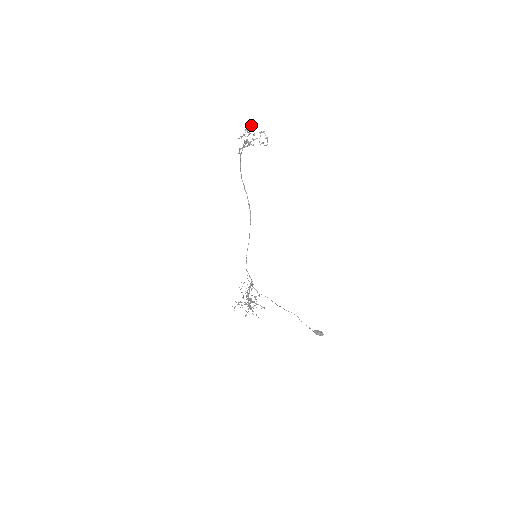
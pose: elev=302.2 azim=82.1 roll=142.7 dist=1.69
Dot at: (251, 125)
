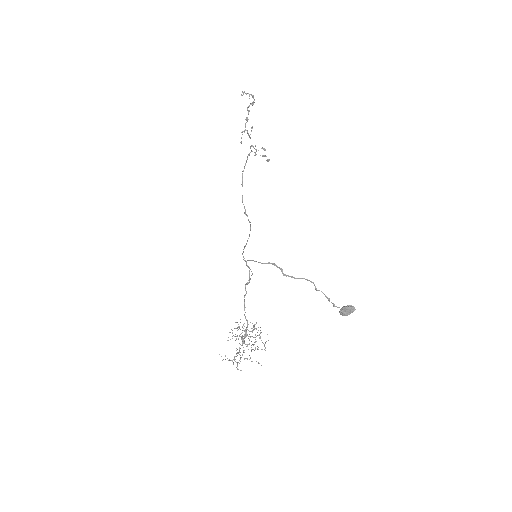
Dot at: (253, 98)
